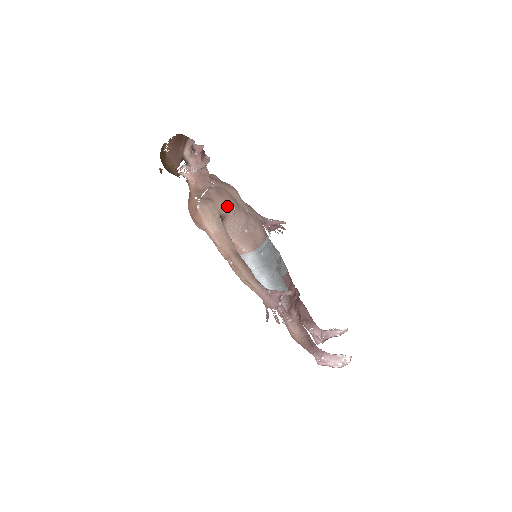
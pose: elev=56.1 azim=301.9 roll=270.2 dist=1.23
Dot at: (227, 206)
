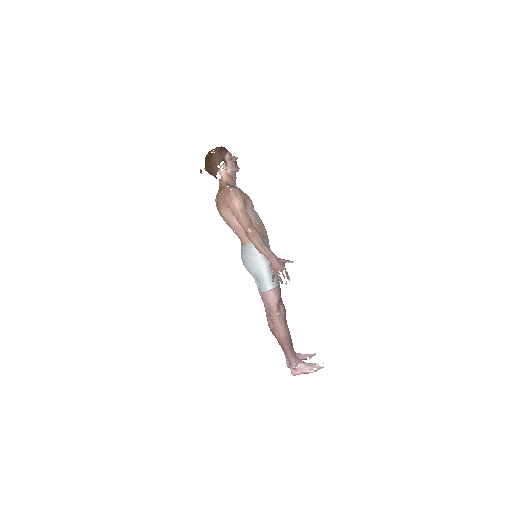
Dot at: (249, 198)
